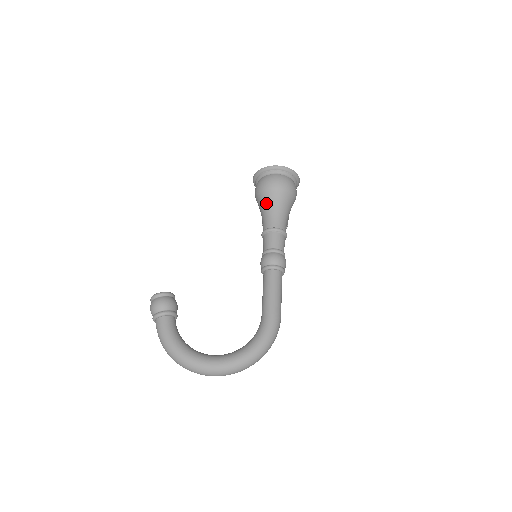
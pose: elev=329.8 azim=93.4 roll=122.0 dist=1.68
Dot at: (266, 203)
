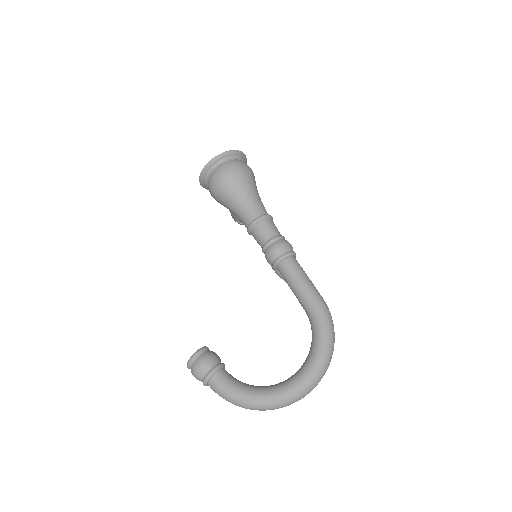
Dot at: (232, 199)
